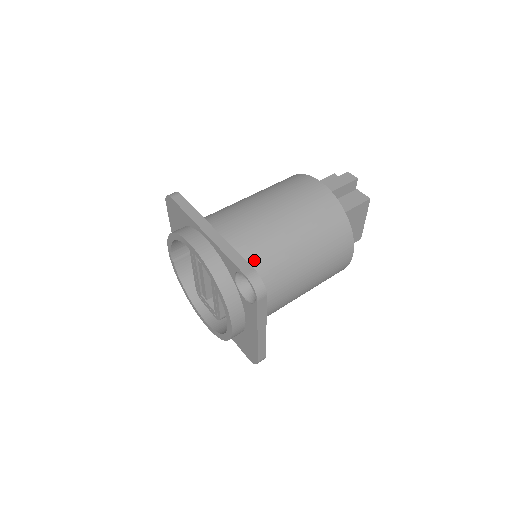
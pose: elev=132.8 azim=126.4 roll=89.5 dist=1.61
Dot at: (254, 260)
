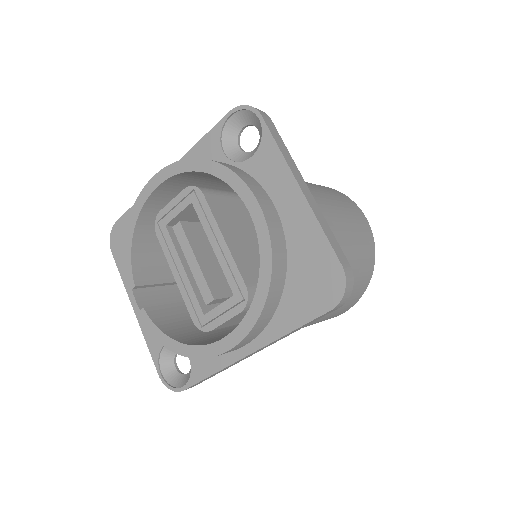
Dot at: occluded
